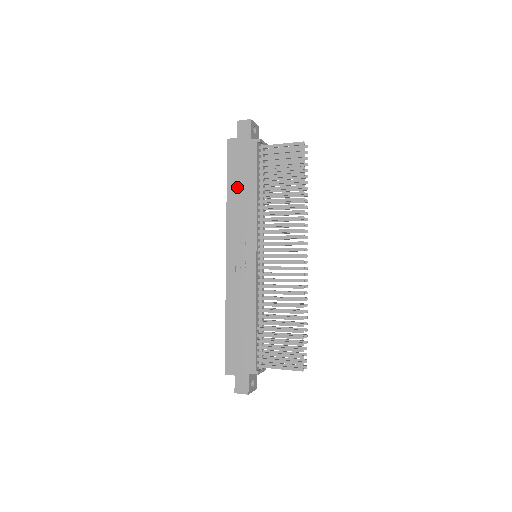
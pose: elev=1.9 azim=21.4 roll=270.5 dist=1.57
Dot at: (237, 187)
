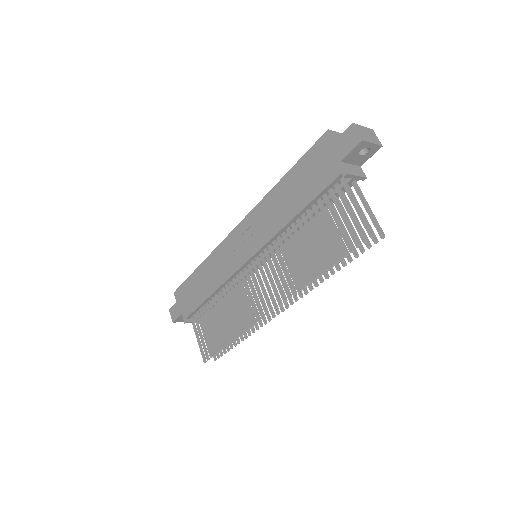
Dot at: (289, 188)
